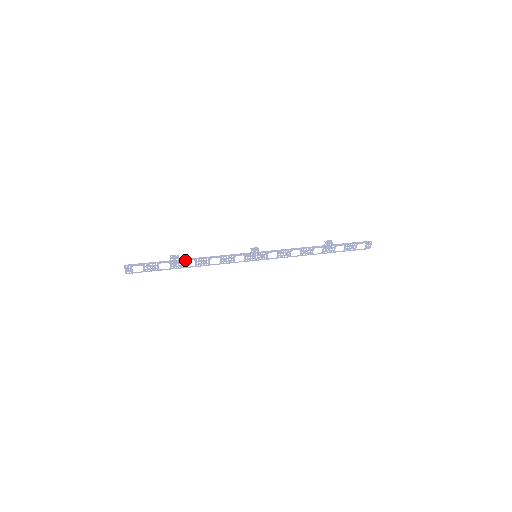
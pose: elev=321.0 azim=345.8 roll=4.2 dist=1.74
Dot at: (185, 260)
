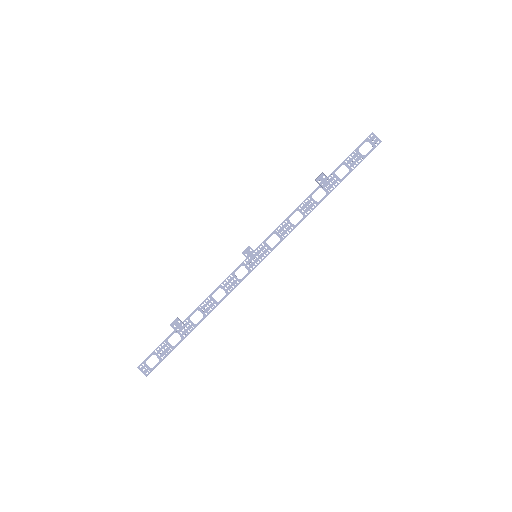
Dot at: (188, 317)
